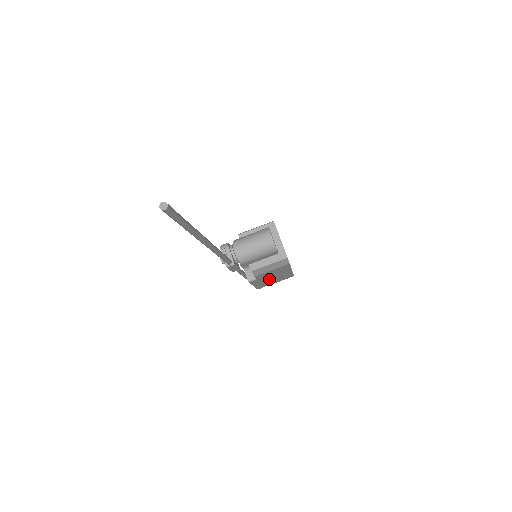
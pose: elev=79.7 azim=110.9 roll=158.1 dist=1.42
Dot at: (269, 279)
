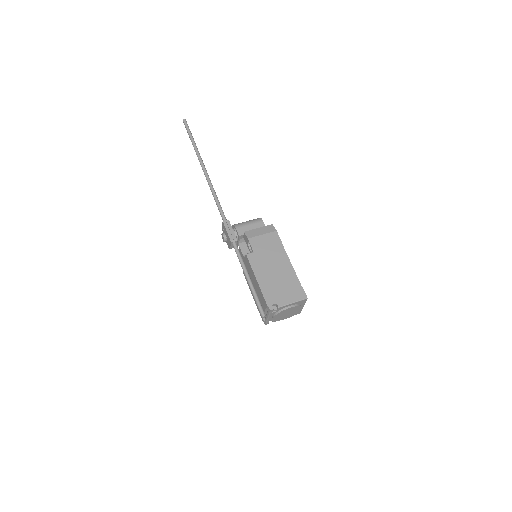
Dot at: (271, 273)
